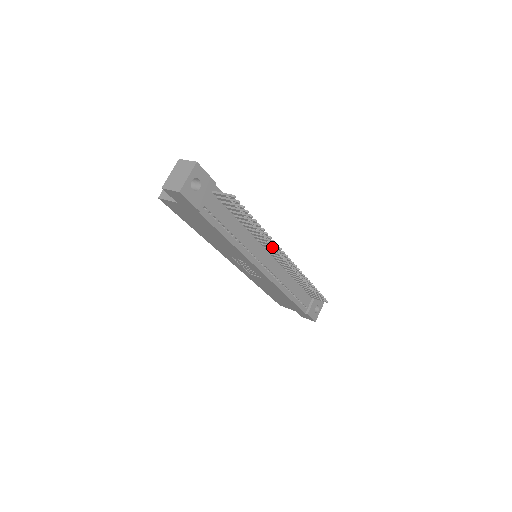
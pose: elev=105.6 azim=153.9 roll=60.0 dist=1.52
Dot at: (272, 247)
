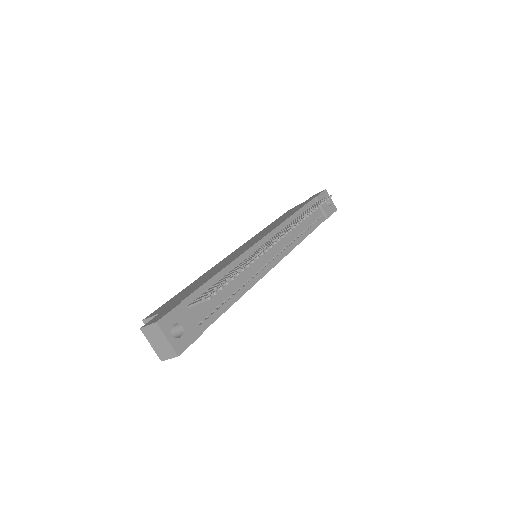
Dot at: occluded
